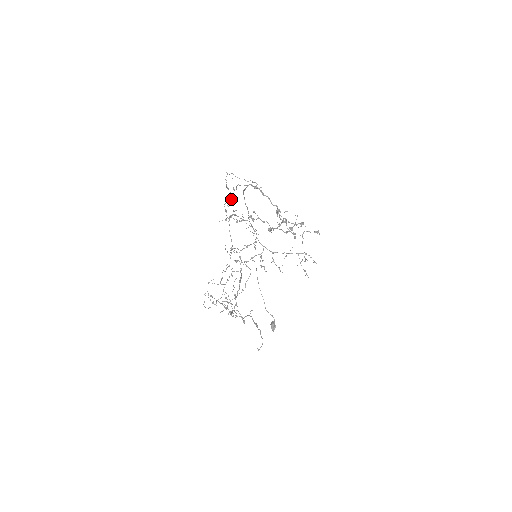
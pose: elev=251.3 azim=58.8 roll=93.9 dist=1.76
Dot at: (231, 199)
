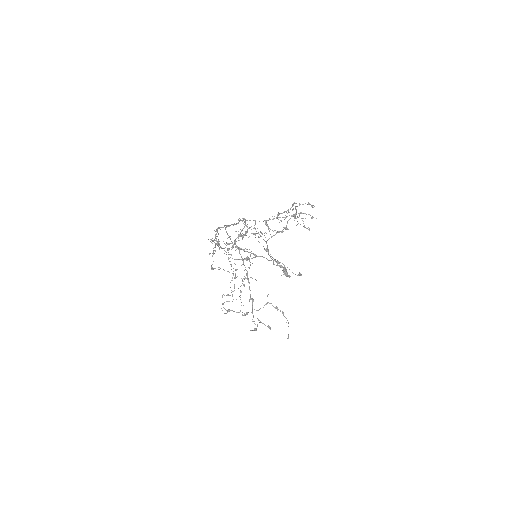
Dot at: (216, 243)
